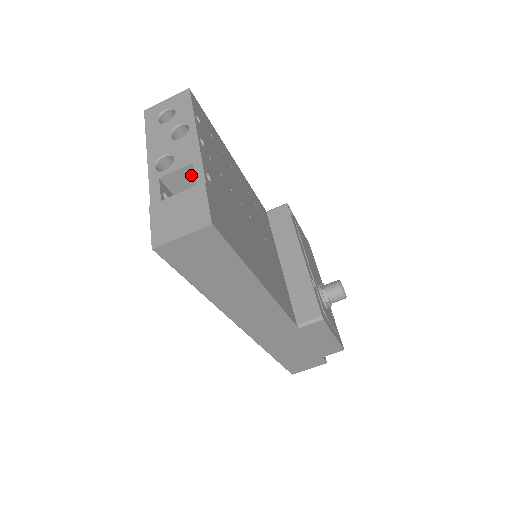
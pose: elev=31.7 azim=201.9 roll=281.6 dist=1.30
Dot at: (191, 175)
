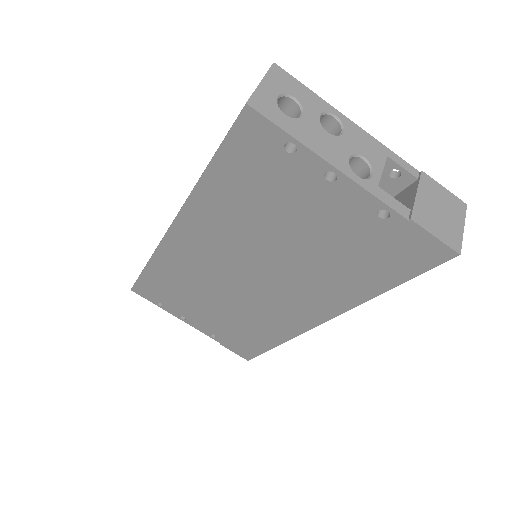
Dot at: occluded
